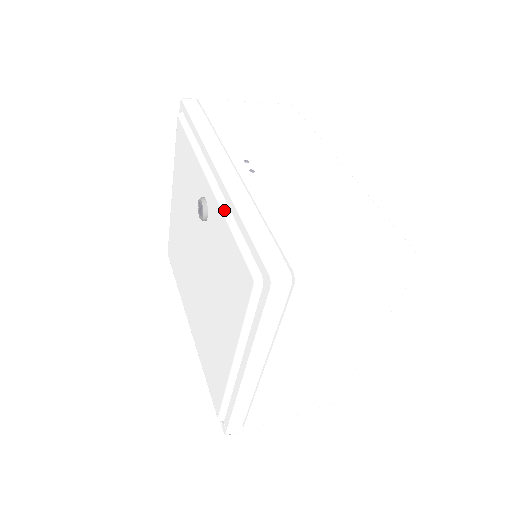
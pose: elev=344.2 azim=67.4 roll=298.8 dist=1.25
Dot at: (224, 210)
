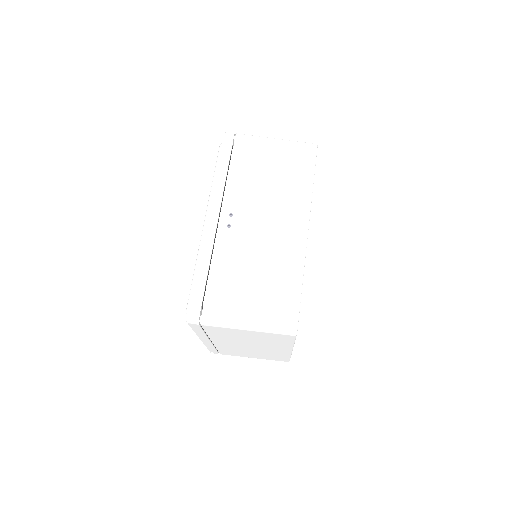
Dot at: (198, 252)
